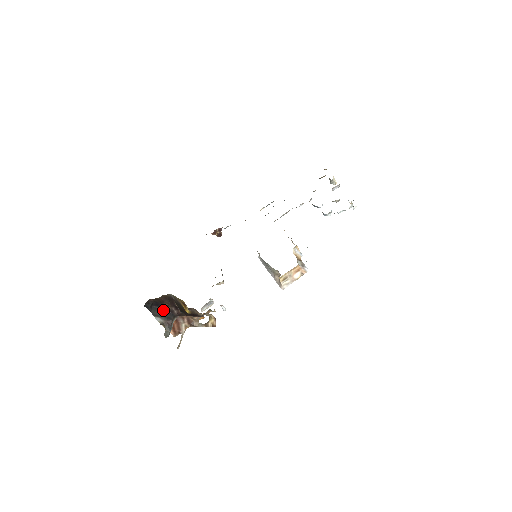
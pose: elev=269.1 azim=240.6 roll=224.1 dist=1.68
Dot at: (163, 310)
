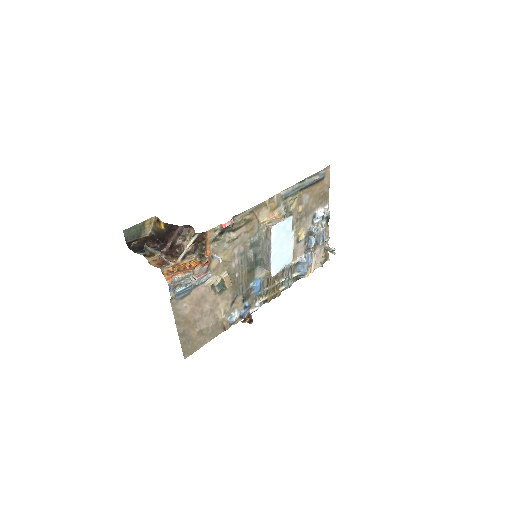
Dot at: occluded
